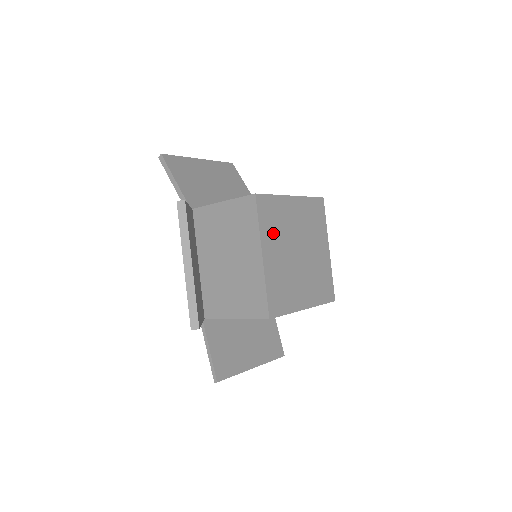
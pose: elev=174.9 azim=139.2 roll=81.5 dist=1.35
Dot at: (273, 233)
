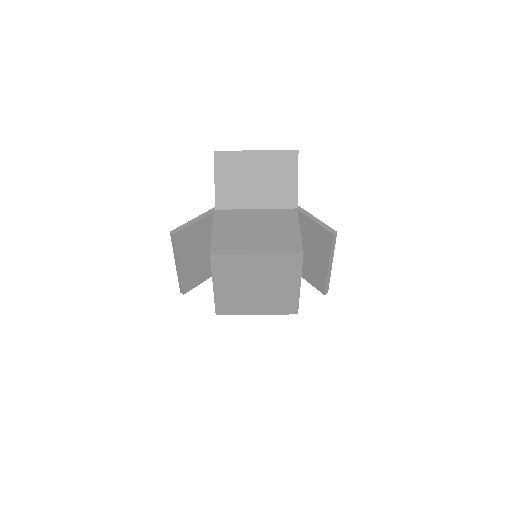
Dot at: (227, 275)
